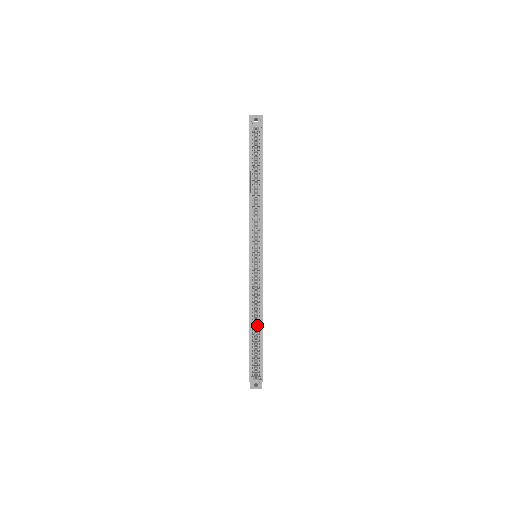
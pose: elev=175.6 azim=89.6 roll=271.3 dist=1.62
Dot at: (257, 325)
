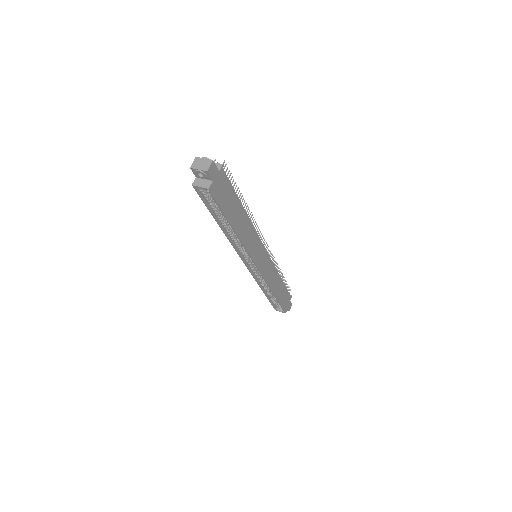
Dot at: (271, 292)
